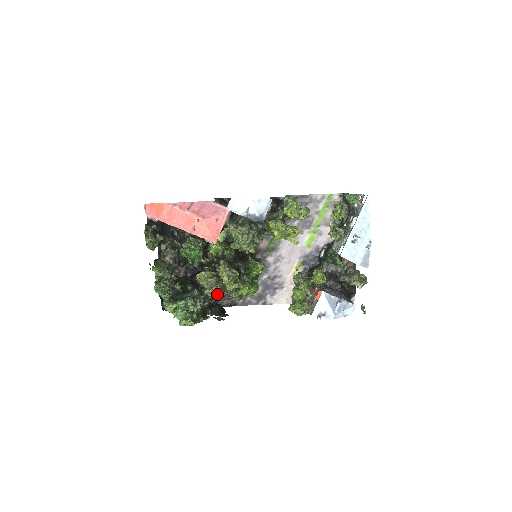
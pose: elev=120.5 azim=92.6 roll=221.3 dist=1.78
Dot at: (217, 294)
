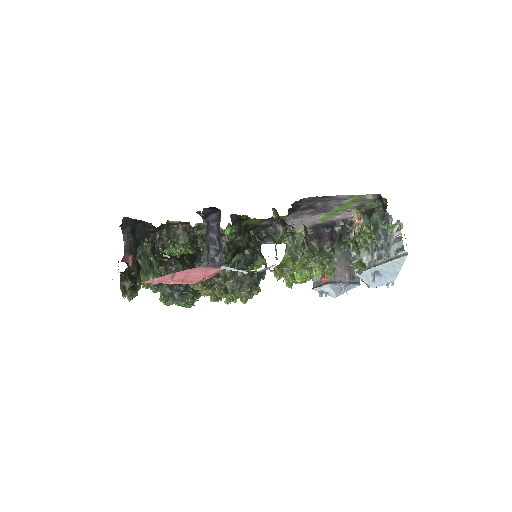
Dot at: occluded
